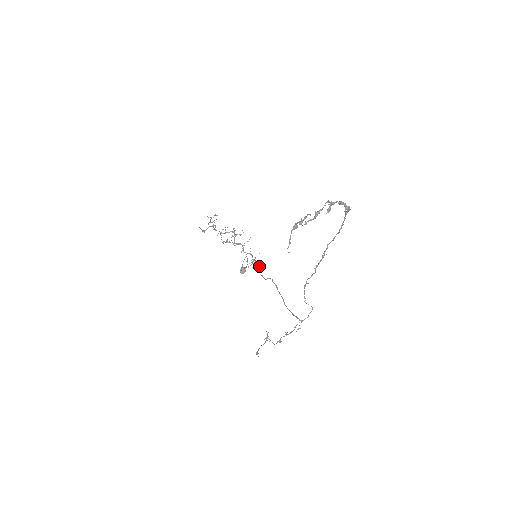
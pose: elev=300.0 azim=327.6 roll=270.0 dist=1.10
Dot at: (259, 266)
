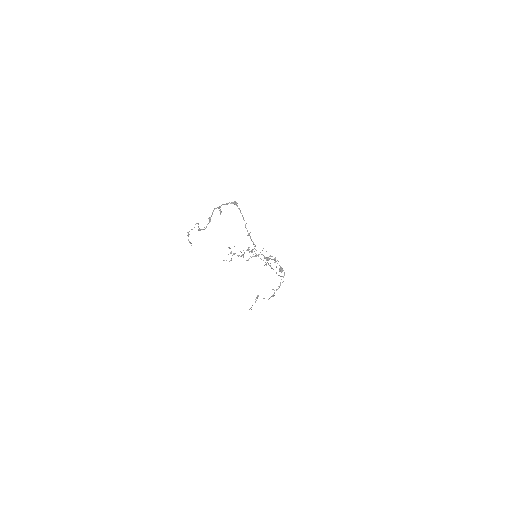
Dot at: occluded
